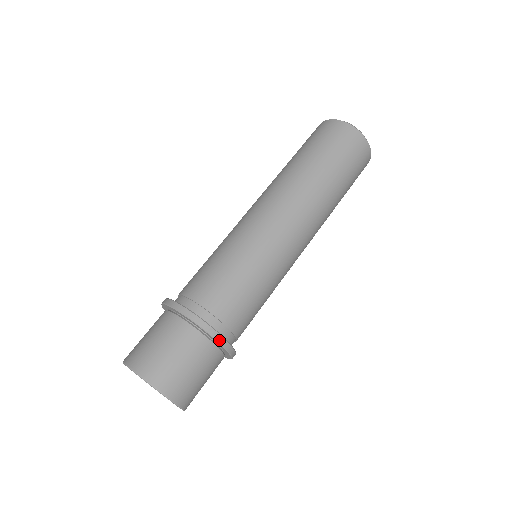
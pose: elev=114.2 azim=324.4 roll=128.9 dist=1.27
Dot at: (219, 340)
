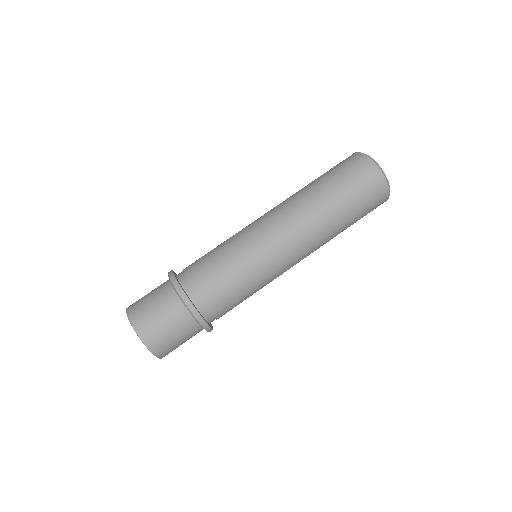
Dot at: (207, 330)
